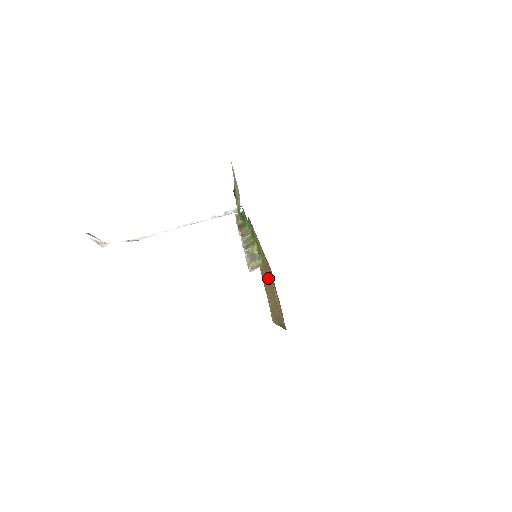
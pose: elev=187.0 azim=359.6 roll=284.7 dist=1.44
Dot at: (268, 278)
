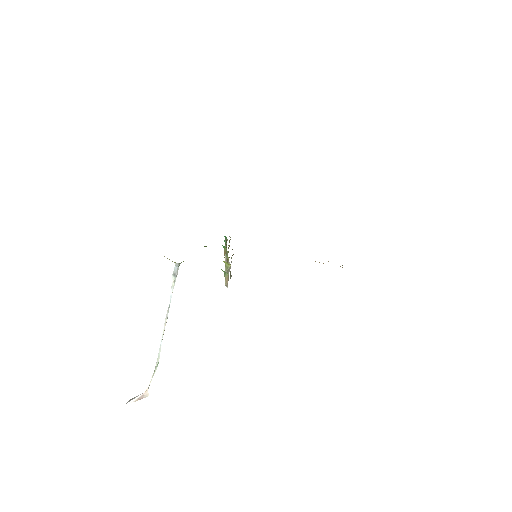
Dot at: occluded
